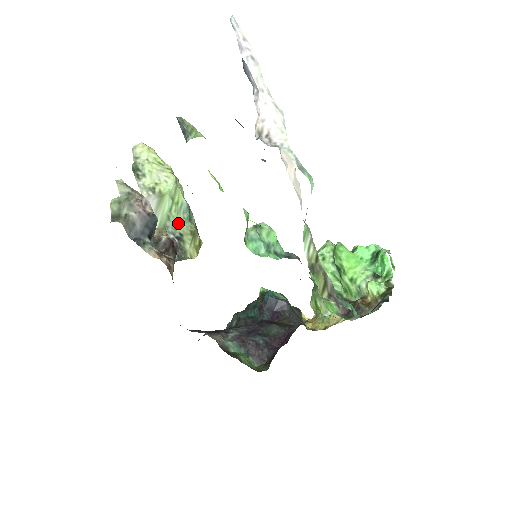
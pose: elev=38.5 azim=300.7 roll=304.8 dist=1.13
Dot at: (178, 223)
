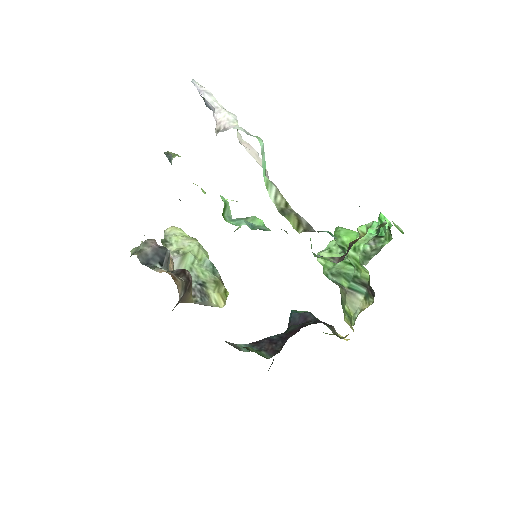
Dot at: (201, 274)
